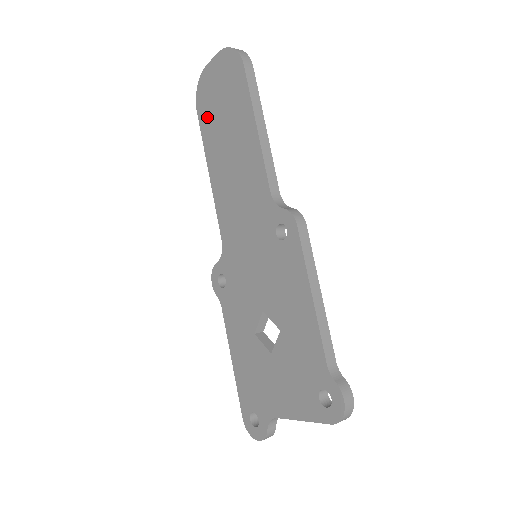
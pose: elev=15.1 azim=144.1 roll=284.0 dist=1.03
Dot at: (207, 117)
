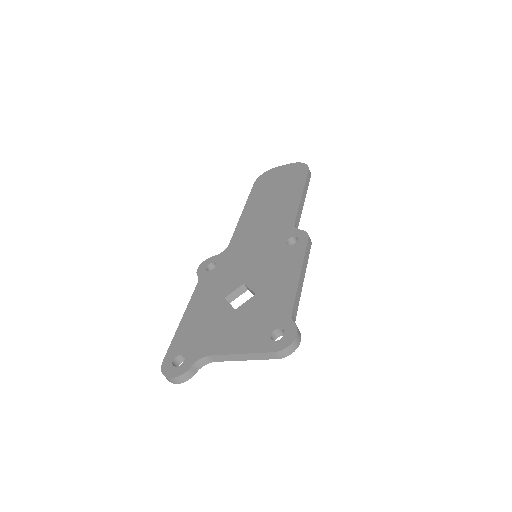
Dot at: (262, 186)
